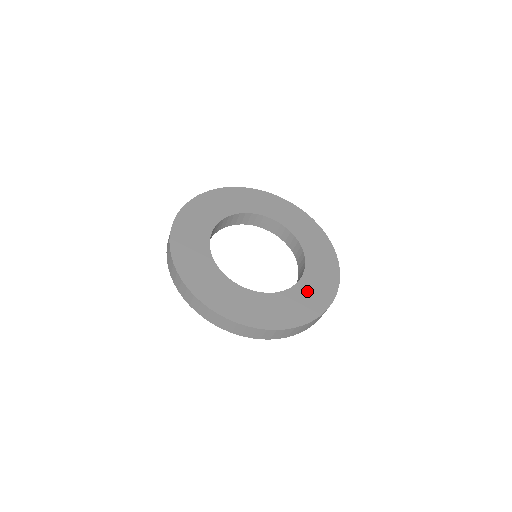
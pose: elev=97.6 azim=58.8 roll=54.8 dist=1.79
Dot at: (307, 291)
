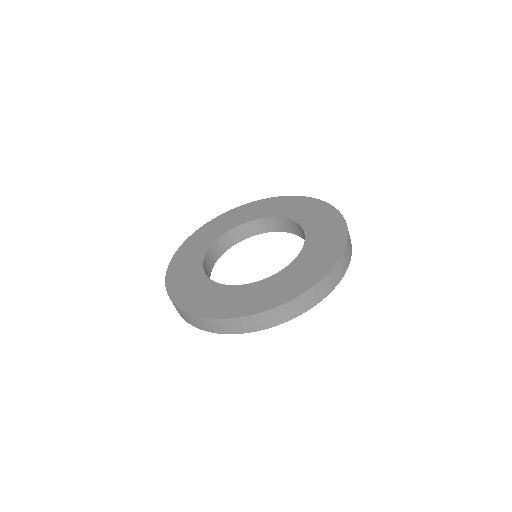
Dot at: (318, 229)
